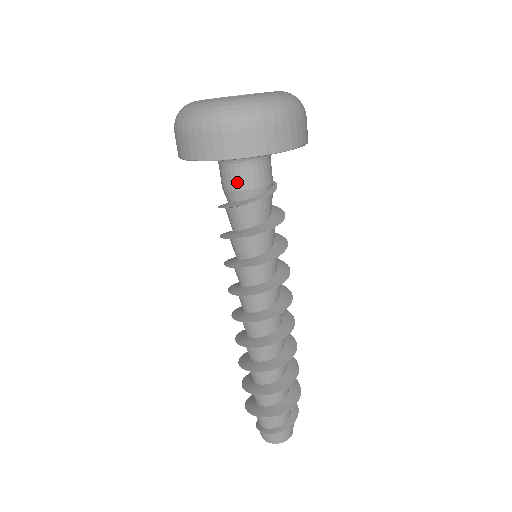
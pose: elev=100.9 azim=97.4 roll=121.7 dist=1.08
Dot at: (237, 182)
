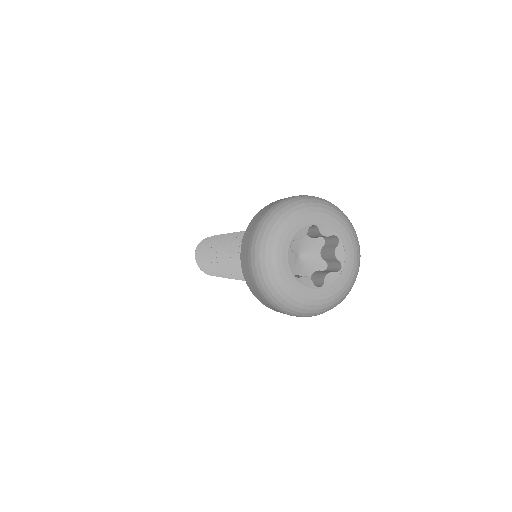
Dot at: occluded
